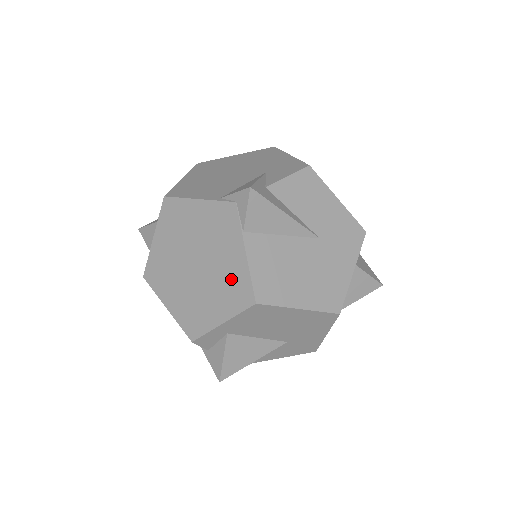
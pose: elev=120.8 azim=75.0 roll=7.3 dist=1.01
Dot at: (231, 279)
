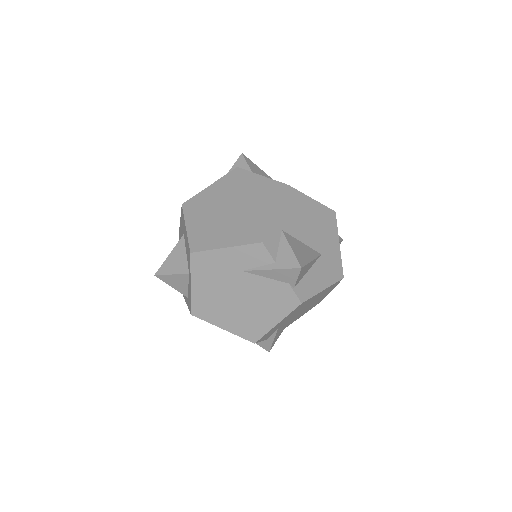
Dot at: (263, 191)
